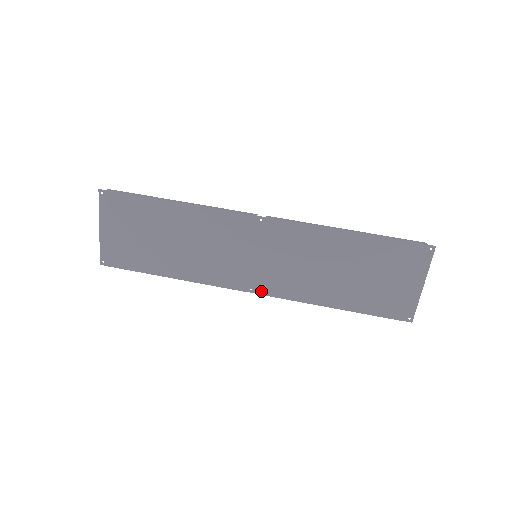
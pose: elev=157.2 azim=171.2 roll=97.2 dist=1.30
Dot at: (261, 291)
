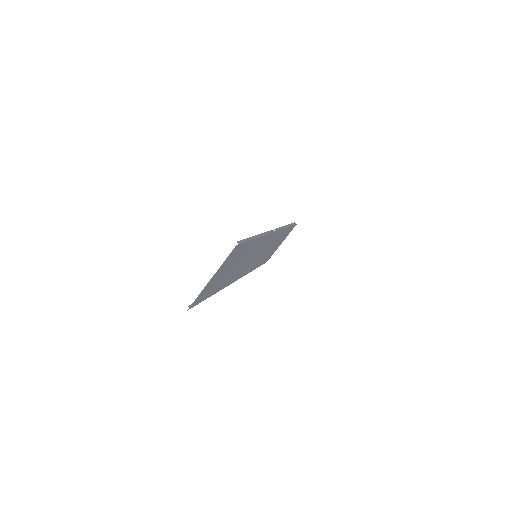
Dot at: occluded
